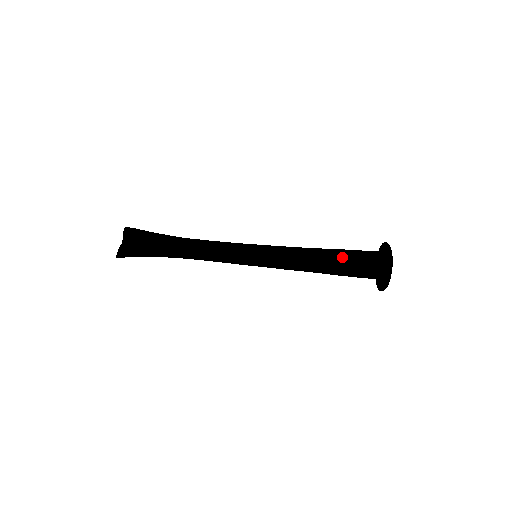
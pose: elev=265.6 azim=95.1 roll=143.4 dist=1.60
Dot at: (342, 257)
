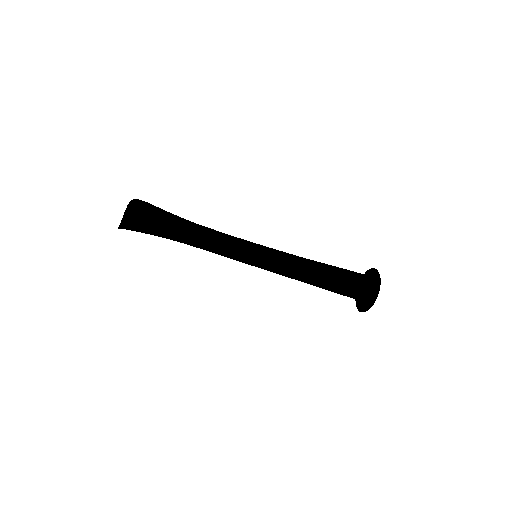
Dot at: (332, 274)
